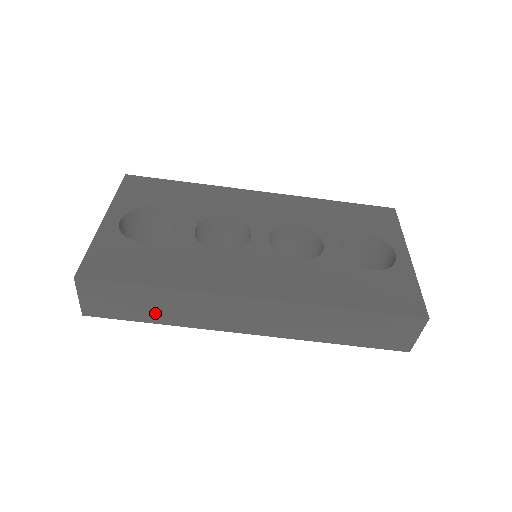
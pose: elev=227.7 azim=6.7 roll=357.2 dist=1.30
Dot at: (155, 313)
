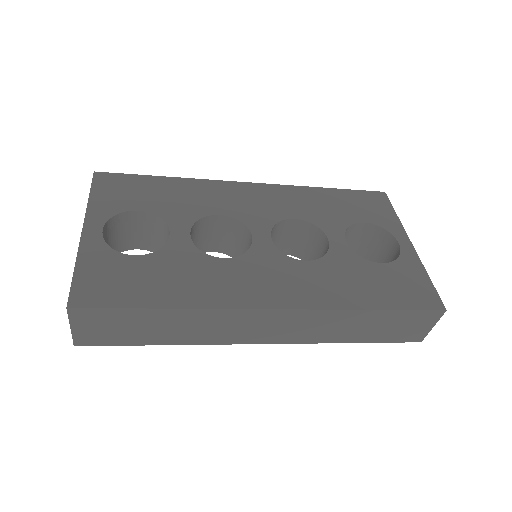
Dot at: (161, 335)
